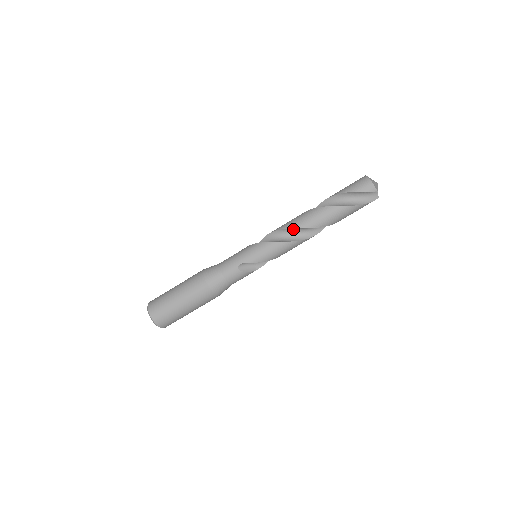
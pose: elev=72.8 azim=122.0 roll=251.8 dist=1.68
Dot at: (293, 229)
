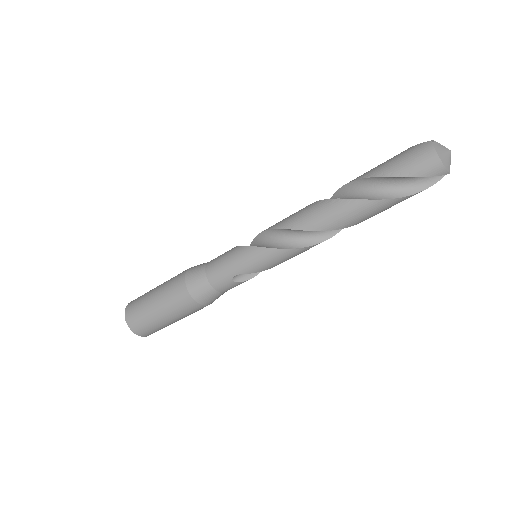
Dot at: (307, 229)
